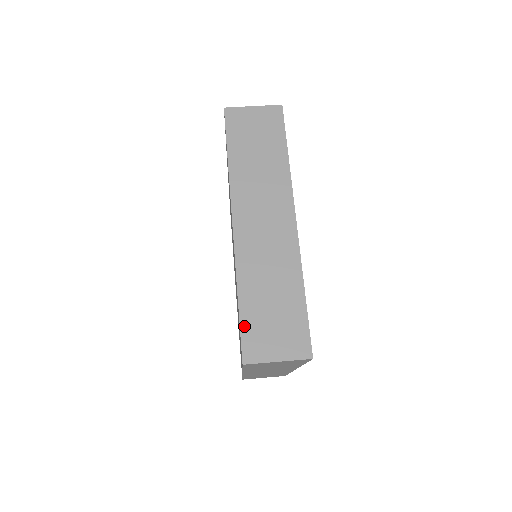
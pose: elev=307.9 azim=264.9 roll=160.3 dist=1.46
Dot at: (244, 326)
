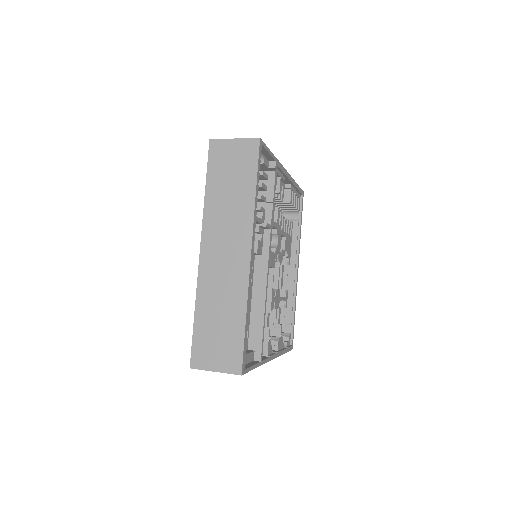
Dot at: (195, 339)
